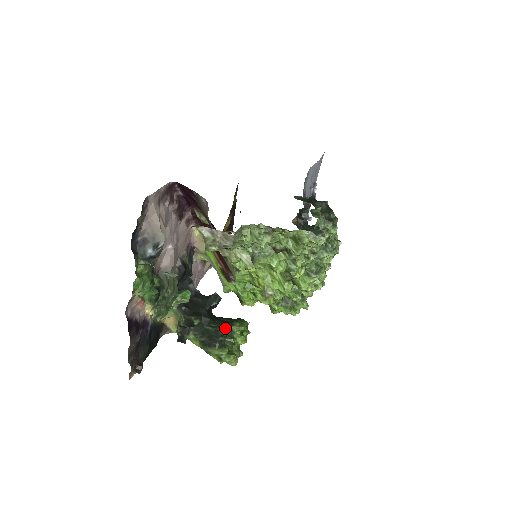
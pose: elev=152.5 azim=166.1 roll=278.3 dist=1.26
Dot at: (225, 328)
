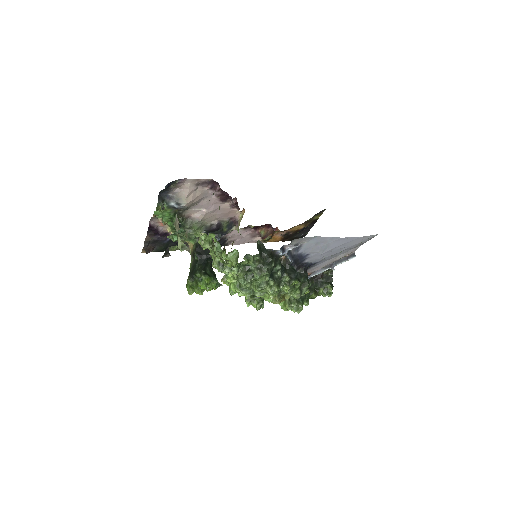
Dot at: (200, 273)
